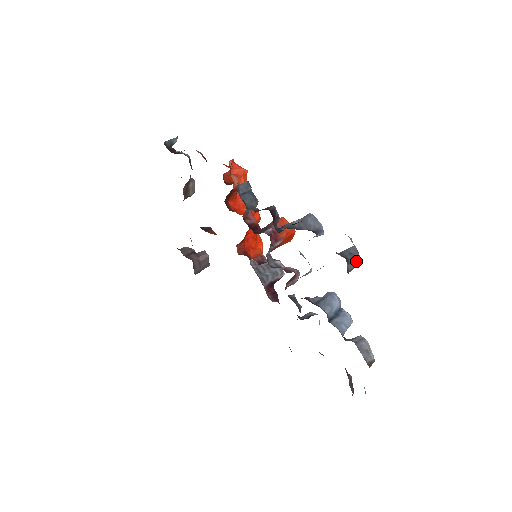
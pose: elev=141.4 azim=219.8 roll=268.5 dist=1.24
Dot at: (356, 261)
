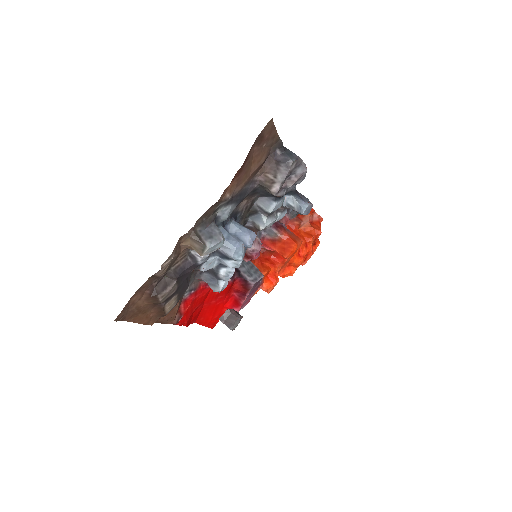
Dot at: (288, 158)
